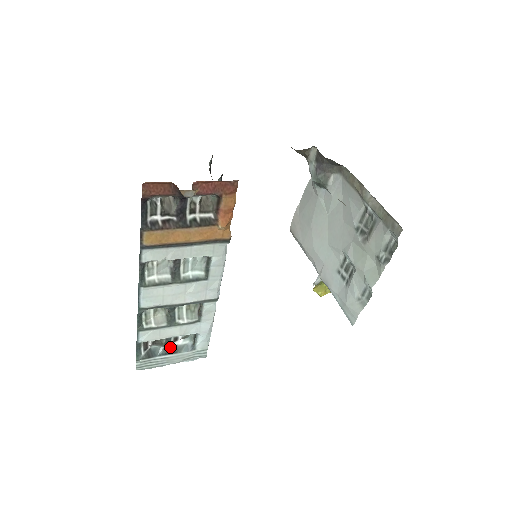
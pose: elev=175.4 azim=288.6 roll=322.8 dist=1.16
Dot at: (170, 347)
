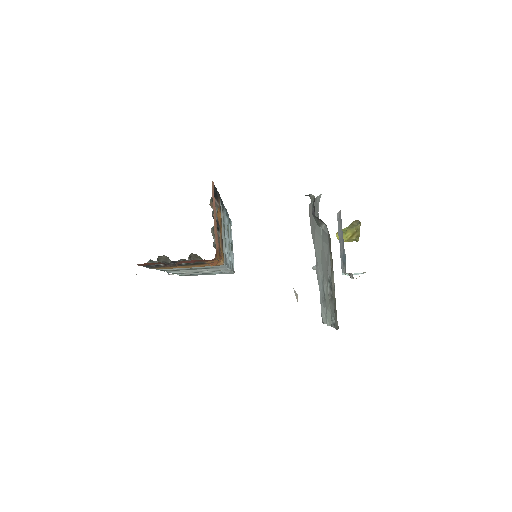
Dot at: occluded
